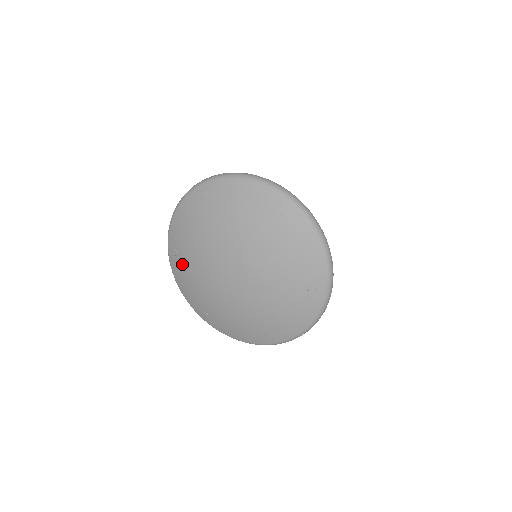
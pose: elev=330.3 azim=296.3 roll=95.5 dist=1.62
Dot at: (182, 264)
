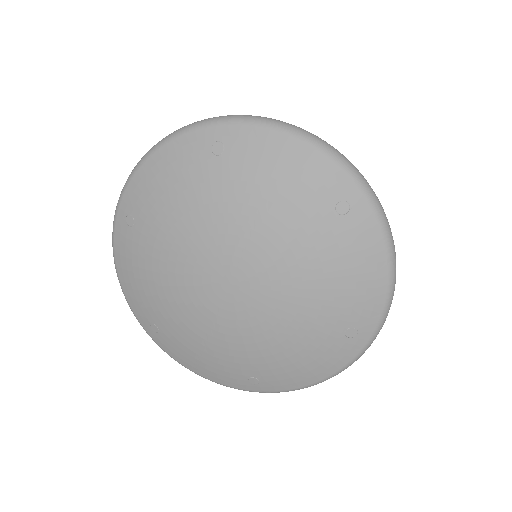
Dot at: (139, 244)
